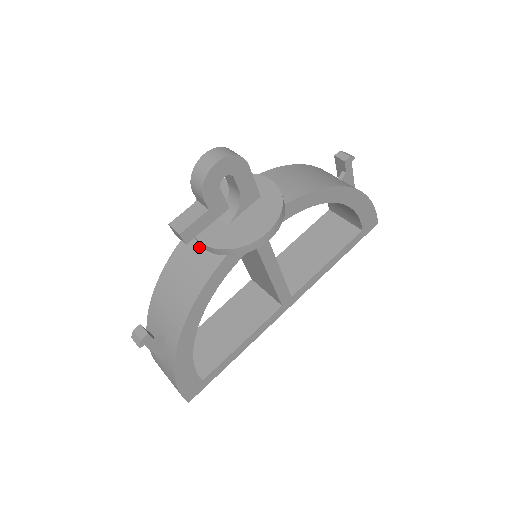
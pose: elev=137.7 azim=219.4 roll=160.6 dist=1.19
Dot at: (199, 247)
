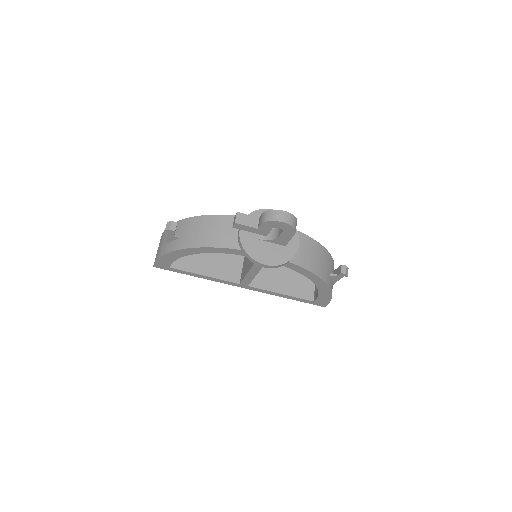
Dot at: (237, 230)
